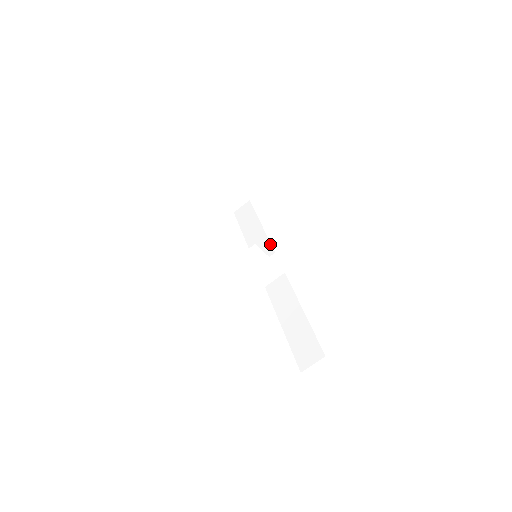
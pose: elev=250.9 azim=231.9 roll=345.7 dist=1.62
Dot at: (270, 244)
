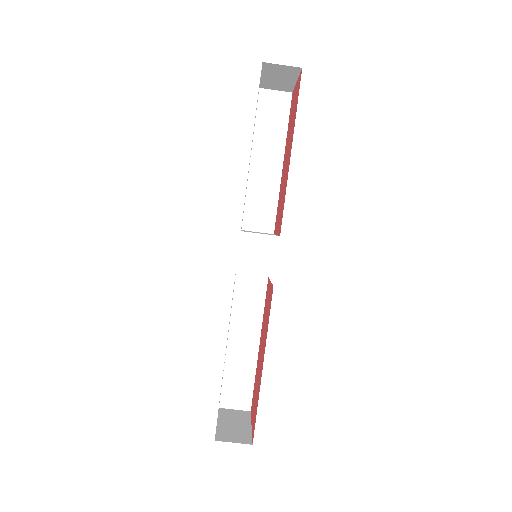
Dot at: (276, 214)
